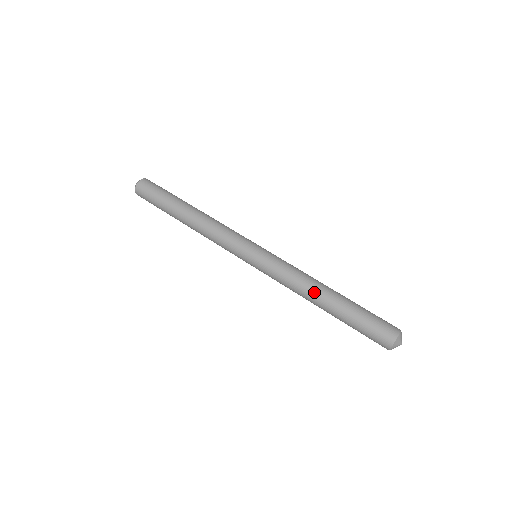
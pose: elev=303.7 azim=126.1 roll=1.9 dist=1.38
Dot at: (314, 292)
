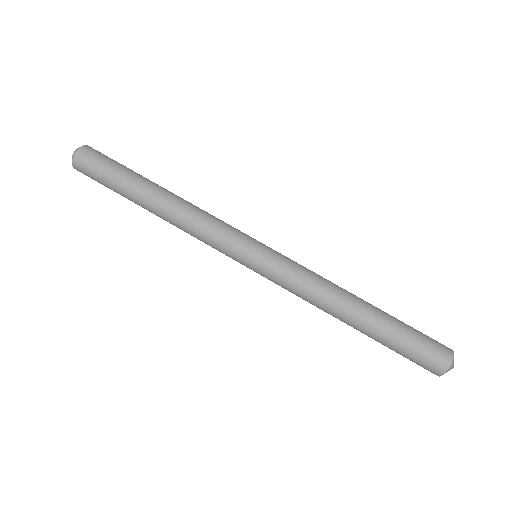
Dot at: (342, 305)
